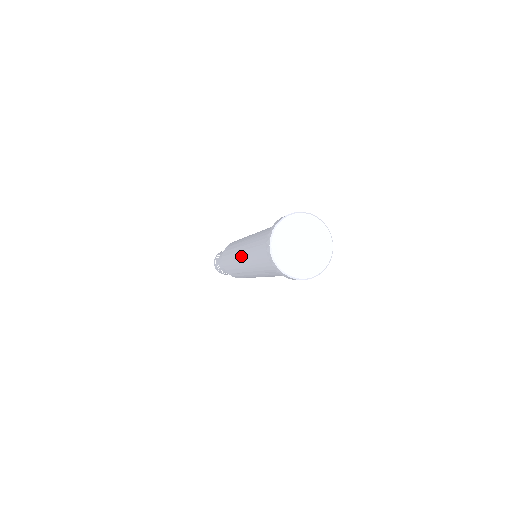
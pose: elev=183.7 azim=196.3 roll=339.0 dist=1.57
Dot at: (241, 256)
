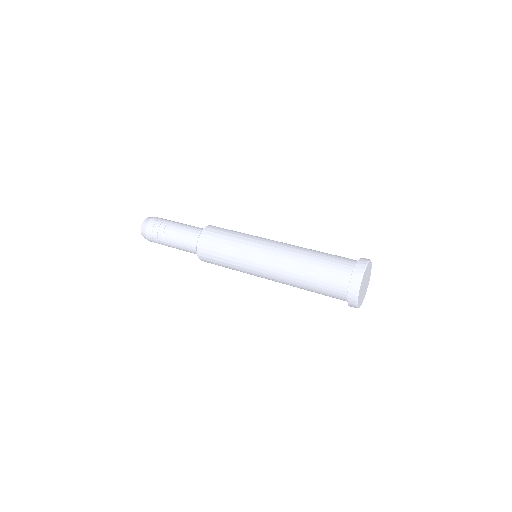
Dot at: occluded
